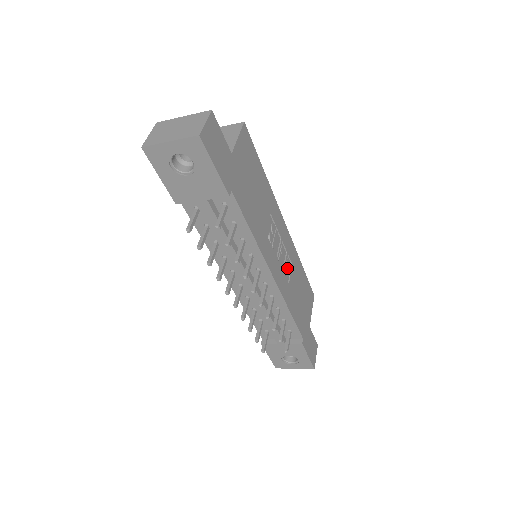
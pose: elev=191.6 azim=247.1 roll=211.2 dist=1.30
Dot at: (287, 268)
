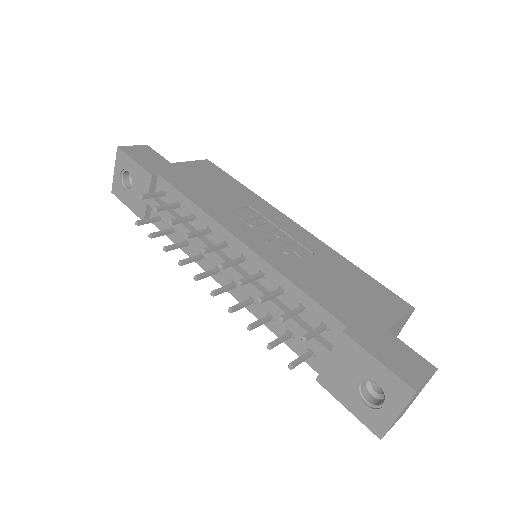
Dot at: (292, 250)
